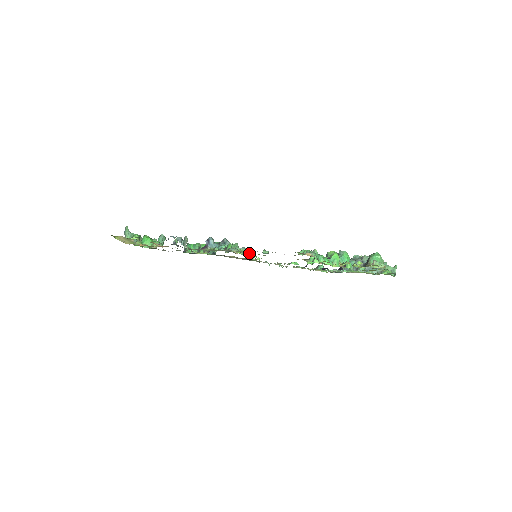
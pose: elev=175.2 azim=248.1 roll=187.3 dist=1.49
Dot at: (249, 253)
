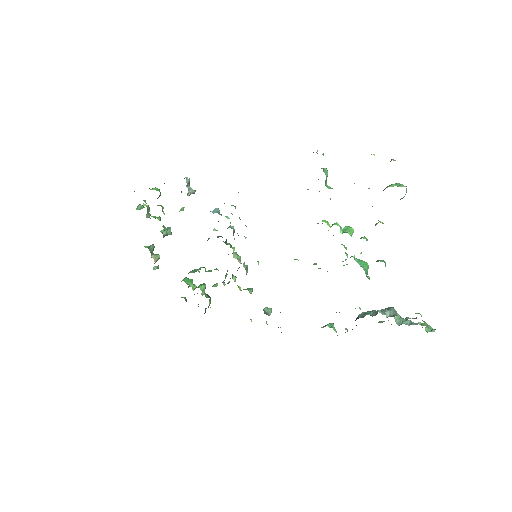
Dot at: occluded
